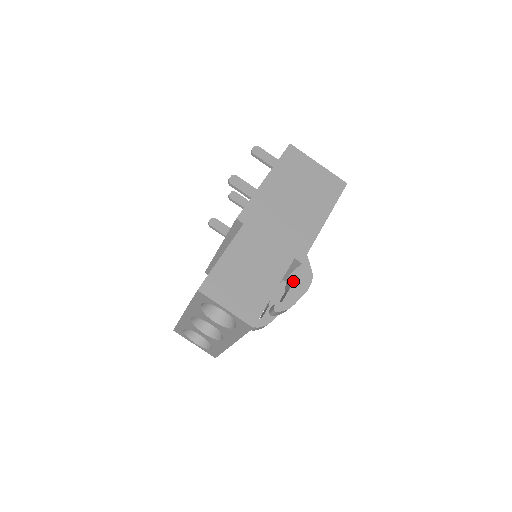
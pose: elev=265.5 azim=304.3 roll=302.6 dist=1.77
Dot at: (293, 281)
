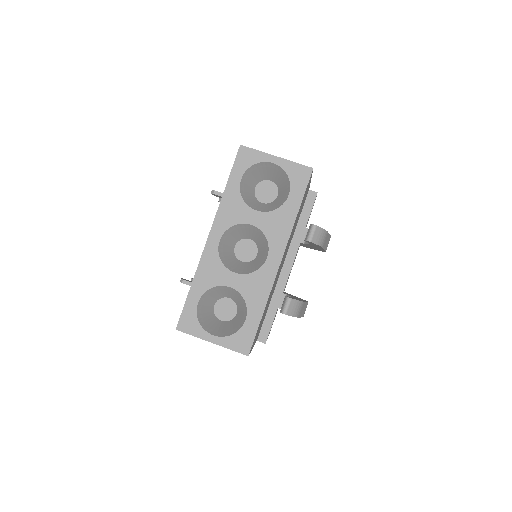
Dot at: occluded
